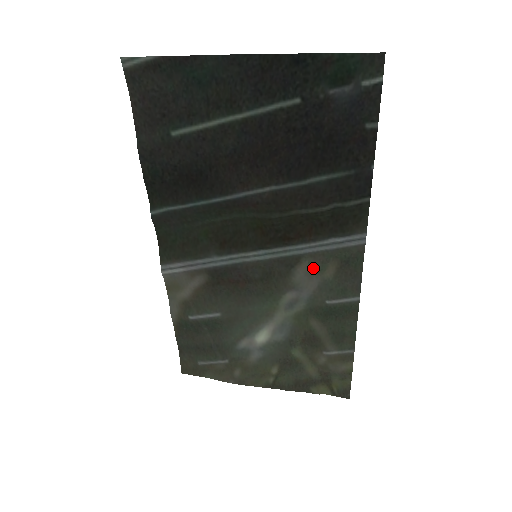
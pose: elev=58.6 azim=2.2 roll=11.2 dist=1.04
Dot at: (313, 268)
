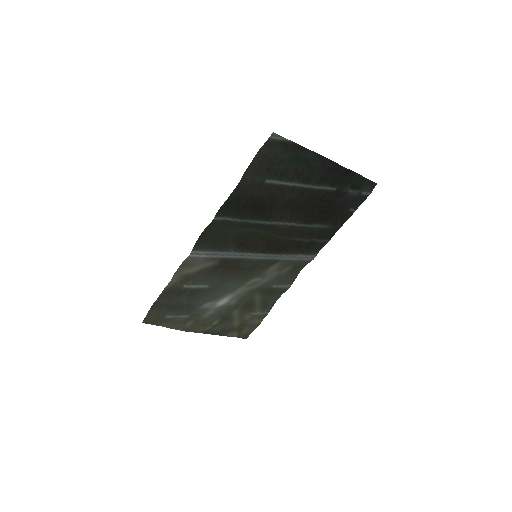
Dot at: (279, 267)
